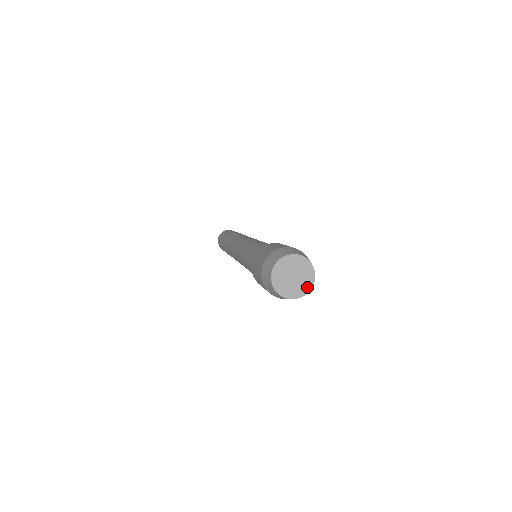
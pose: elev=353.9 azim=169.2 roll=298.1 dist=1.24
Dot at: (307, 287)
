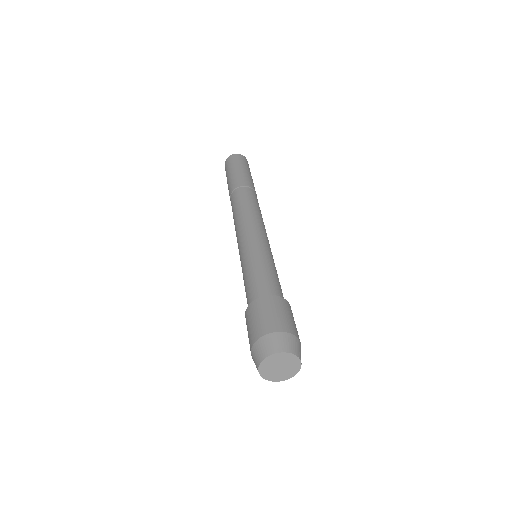
Dot at: (292, 374)
